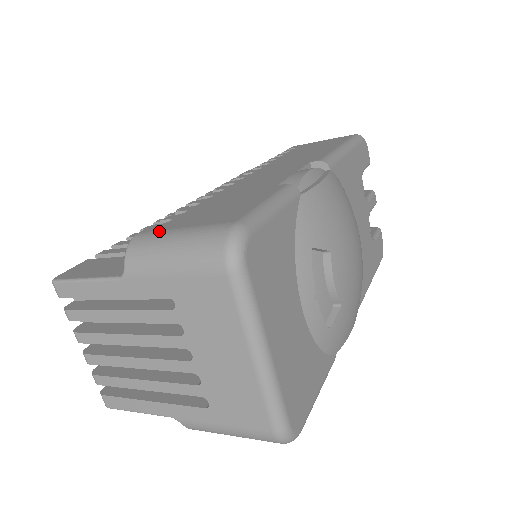
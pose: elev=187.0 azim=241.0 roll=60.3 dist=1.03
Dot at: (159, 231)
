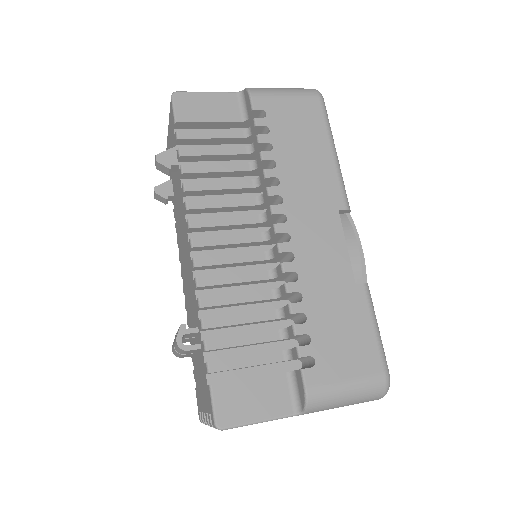
Dot at: (328, 386)
